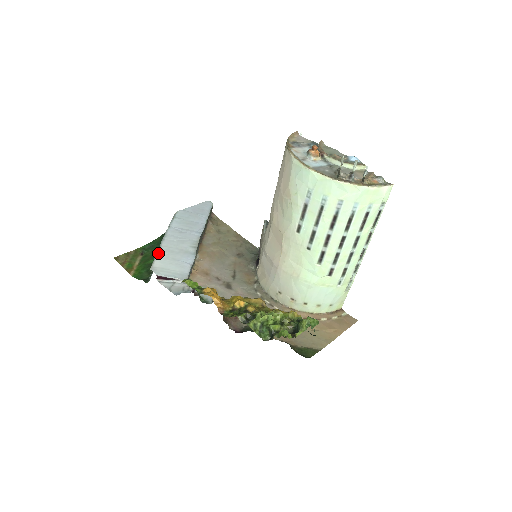
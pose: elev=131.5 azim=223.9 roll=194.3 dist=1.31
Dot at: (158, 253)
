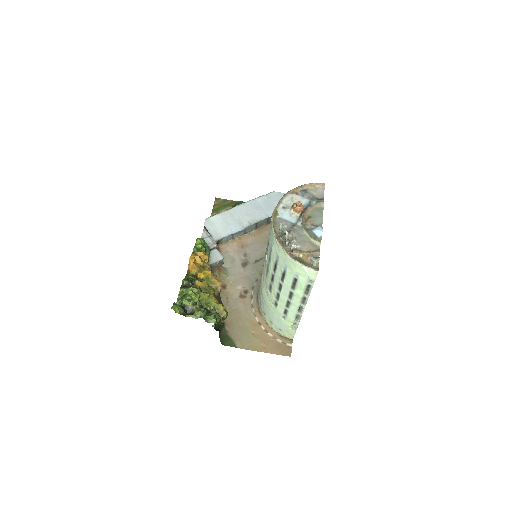
Dot at: (224, 212)
